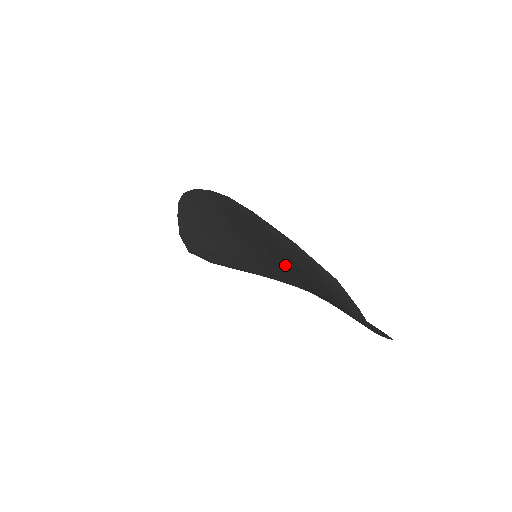
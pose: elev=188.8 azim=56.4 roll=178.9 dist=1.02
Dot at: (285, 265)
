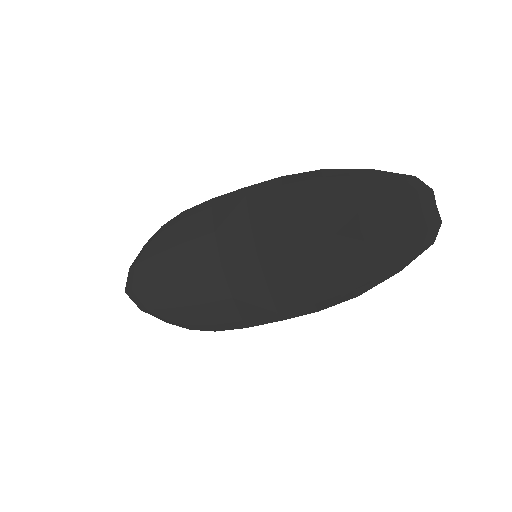
Dot at: (317, 230)
